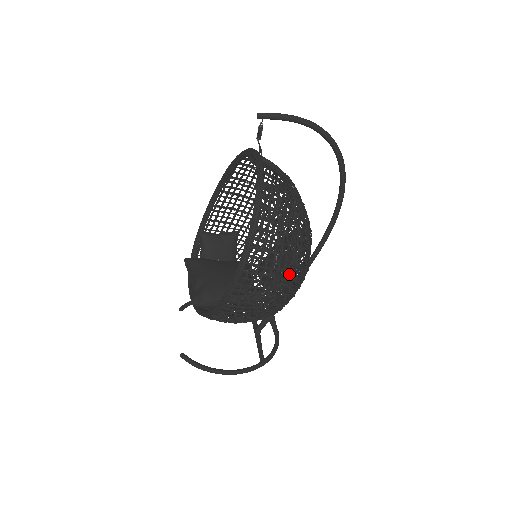
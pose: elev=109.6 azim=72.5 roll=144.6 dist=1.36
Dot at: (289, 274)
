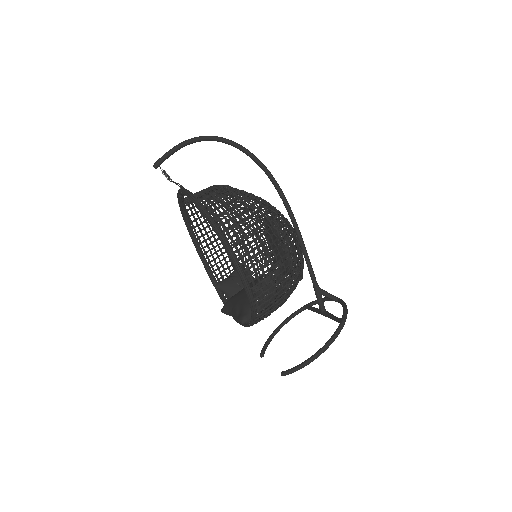
Dot at: (269, 229)
